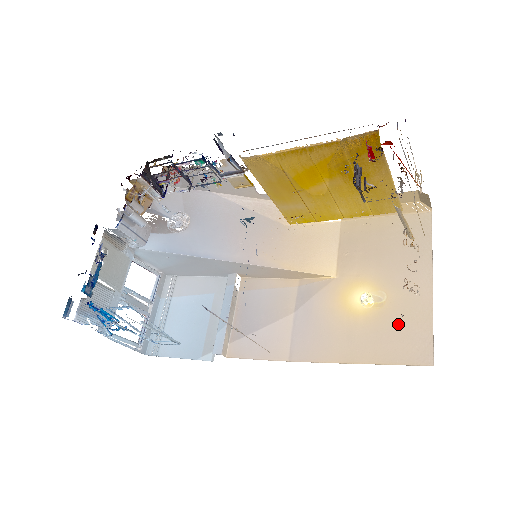
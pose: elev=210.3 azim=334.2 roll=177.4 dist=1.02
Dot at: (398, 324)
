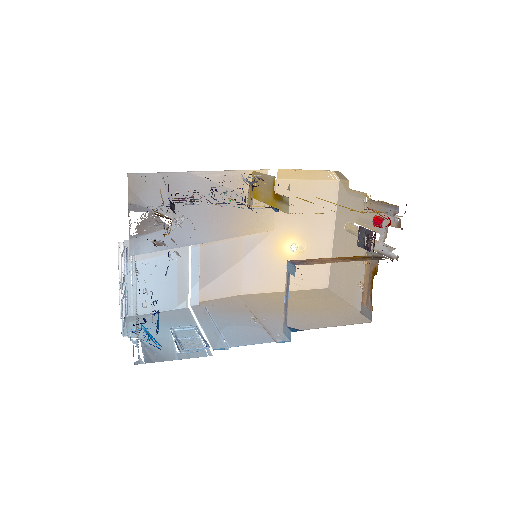
Dot at: (312, 265)
